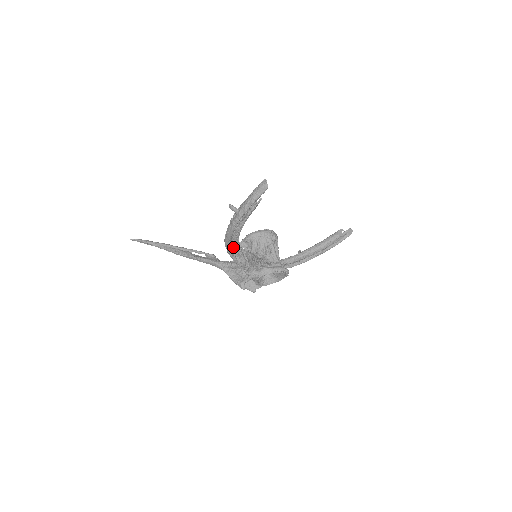
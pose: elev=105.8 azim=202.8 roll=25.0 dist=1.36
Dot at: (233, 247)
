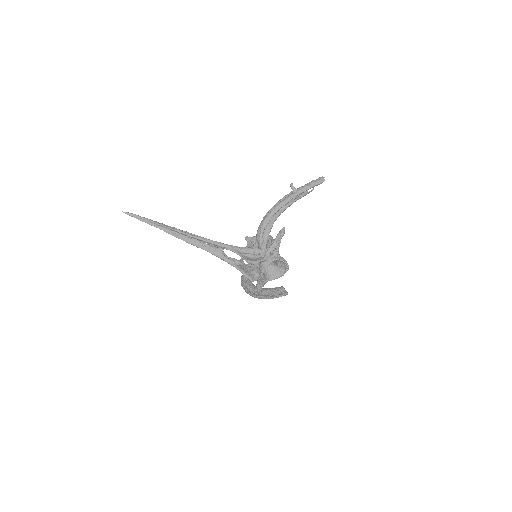
Dot at: (267, 225)
